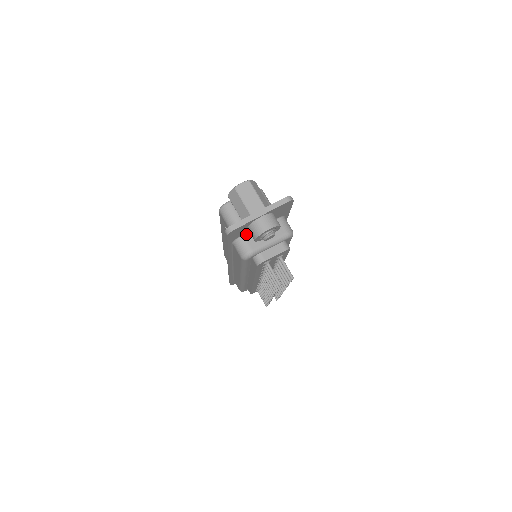
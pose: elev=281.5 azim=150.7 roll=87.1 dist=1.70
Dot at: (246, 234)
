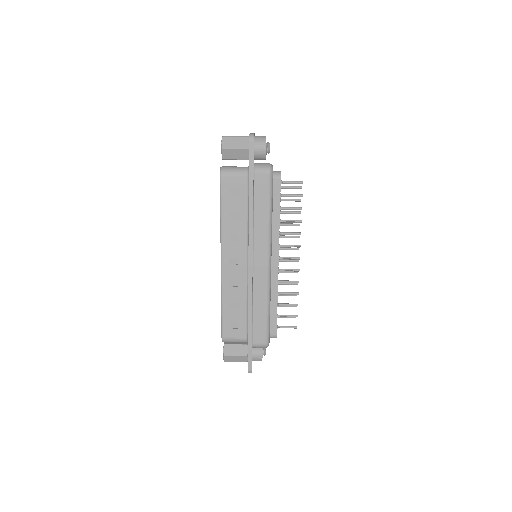
Dot at: occluded
